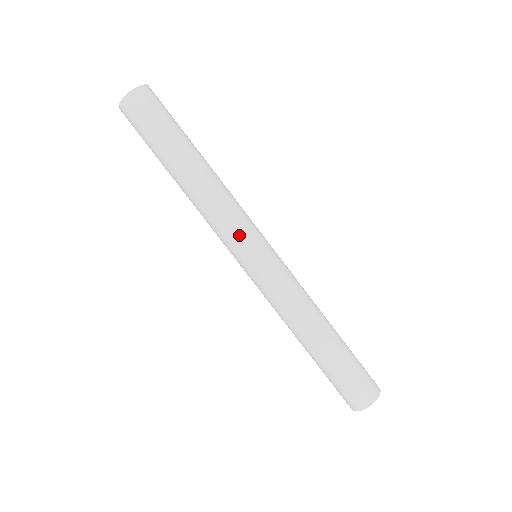
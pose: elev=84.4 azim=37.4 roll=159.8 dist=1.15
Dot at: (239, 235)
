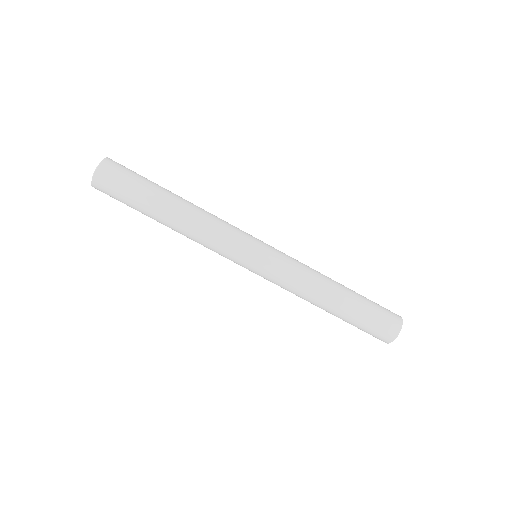
Dot at: (239, 238)
